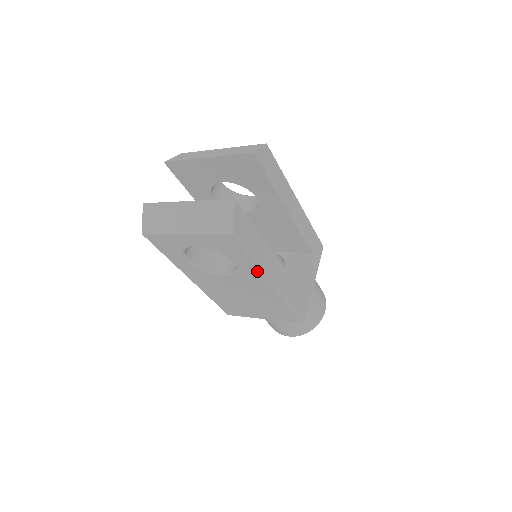
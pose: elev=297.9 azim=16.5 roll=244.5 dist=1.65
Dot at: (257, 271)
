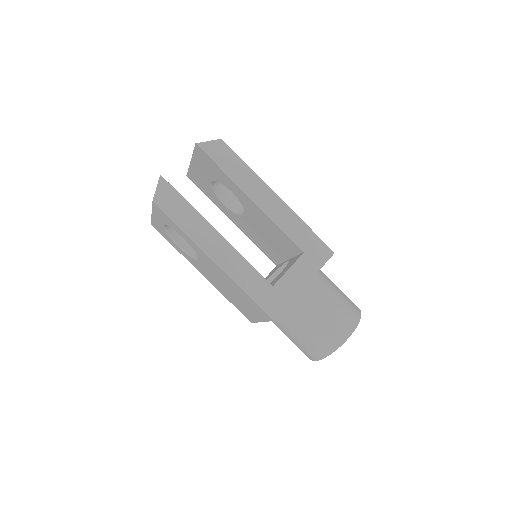
Dot at: (194, 244)
